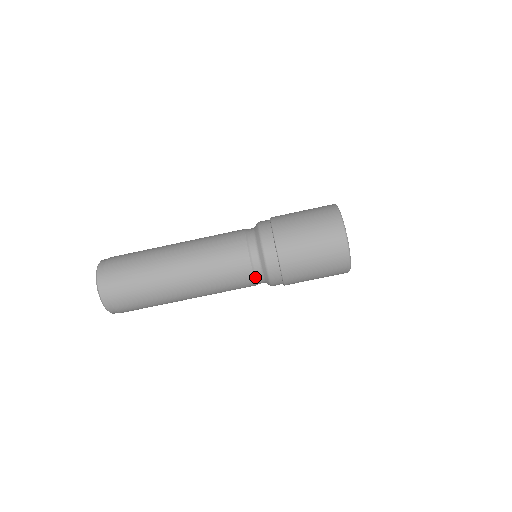
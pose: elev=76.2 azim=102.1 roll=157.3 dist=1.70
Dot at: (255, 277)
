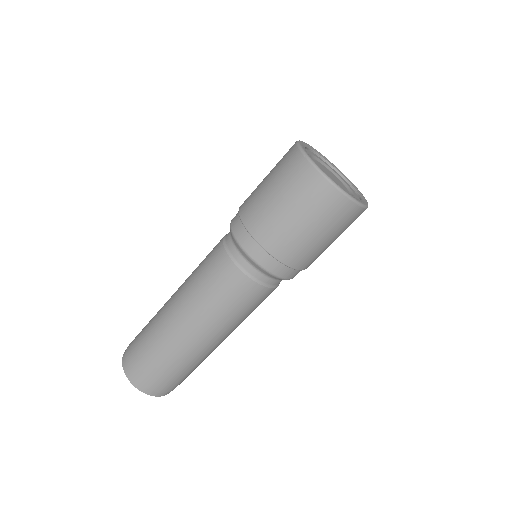
Dot at: (240, 267)
